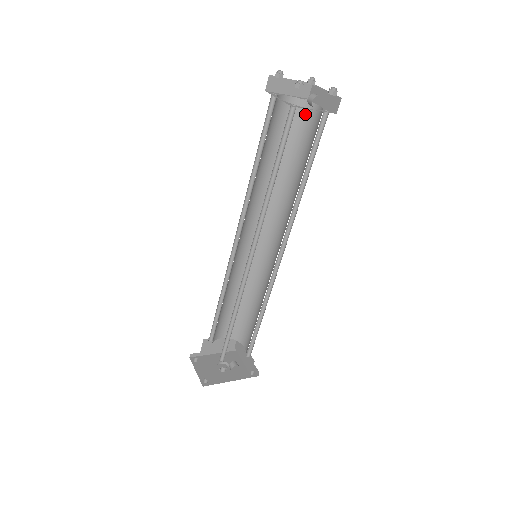
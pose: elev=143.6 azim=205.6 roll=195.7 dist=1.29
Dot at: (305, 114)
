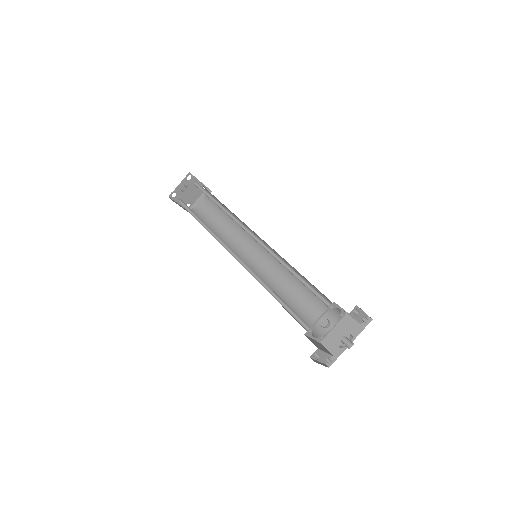
Dot at: occluded
